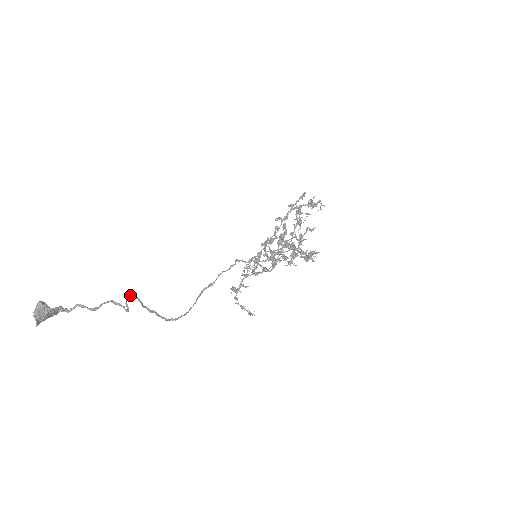
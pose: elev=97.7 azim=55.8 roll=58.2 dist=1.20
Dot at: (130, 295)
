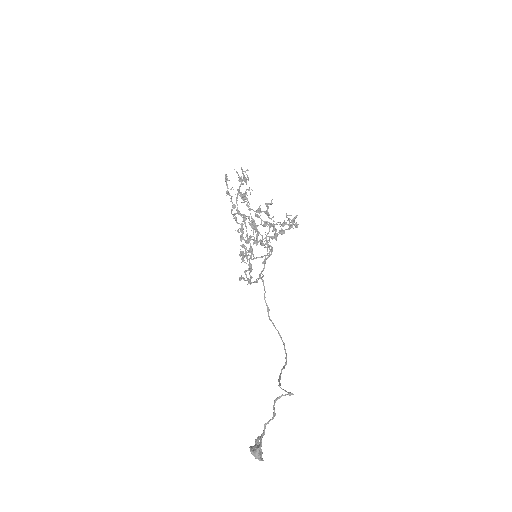
Dot at: (280, 385)
